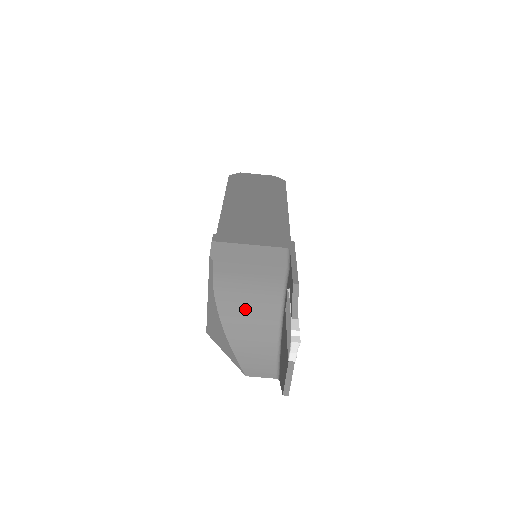
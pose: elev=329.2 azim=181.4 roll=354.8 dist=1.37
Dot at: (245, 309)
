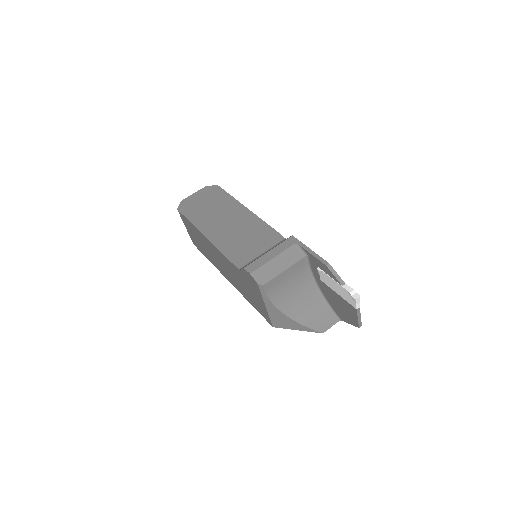
Dot at: (294, 297)
